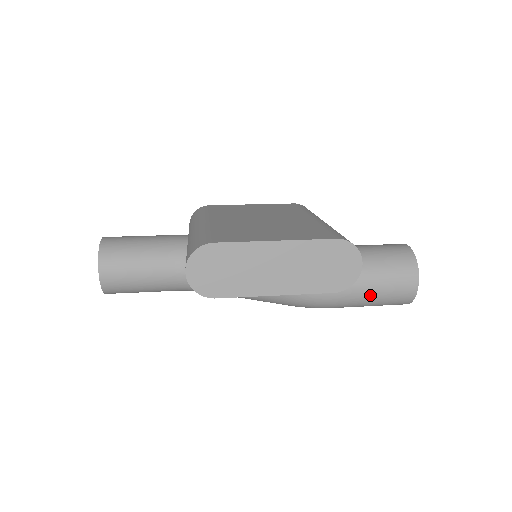
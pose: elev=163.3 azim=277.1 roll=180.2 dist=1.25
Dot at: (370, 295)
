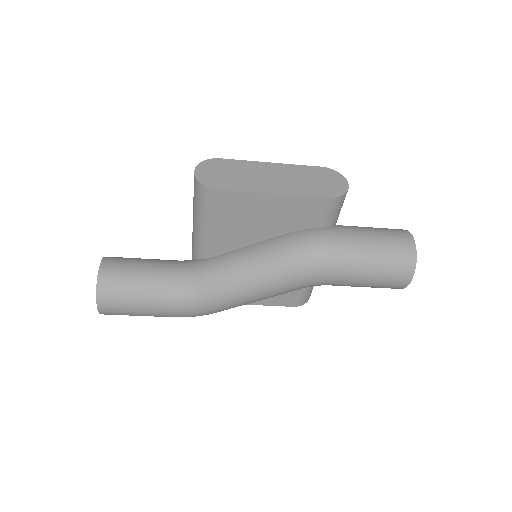
Dot at: (370, 244)
